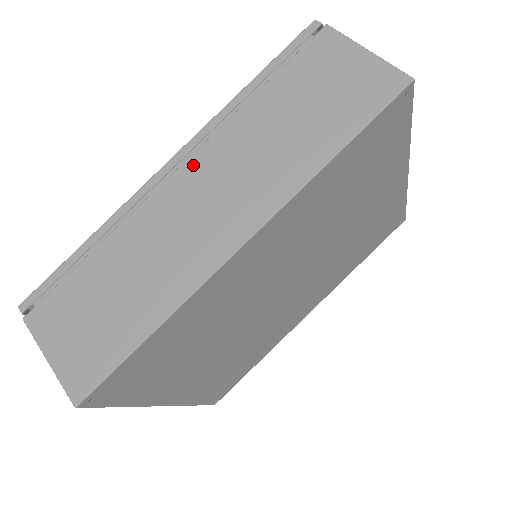
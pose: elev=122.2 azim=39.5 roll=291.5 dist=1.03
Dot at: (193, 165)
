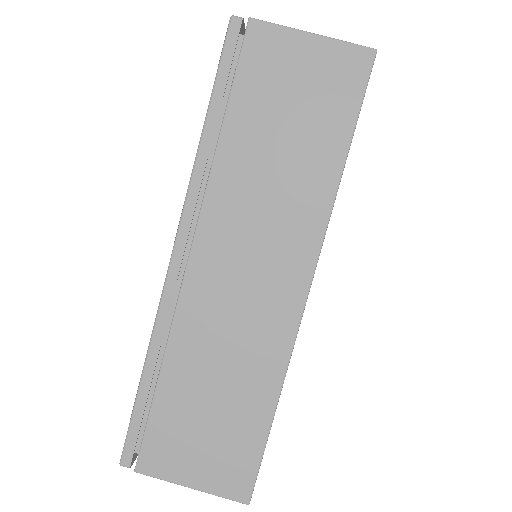
Dot at: (205, 241)
